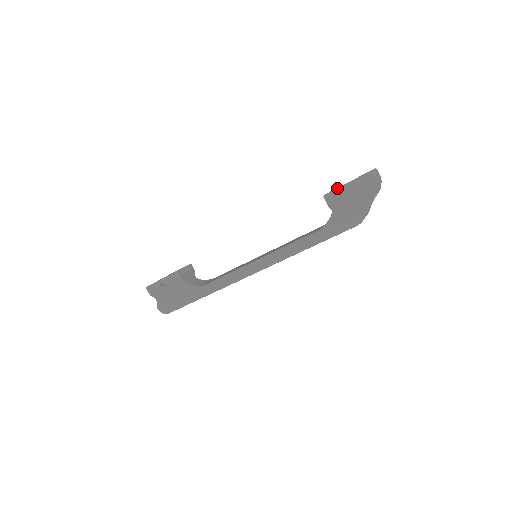
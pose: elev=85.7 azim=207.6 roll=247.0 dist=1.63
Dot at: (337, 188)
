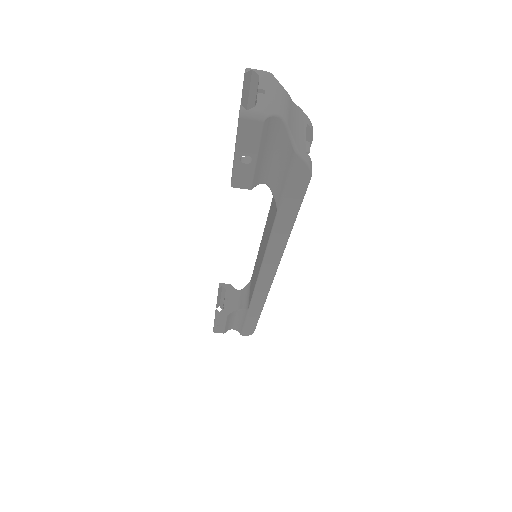
Dot at: occluded
